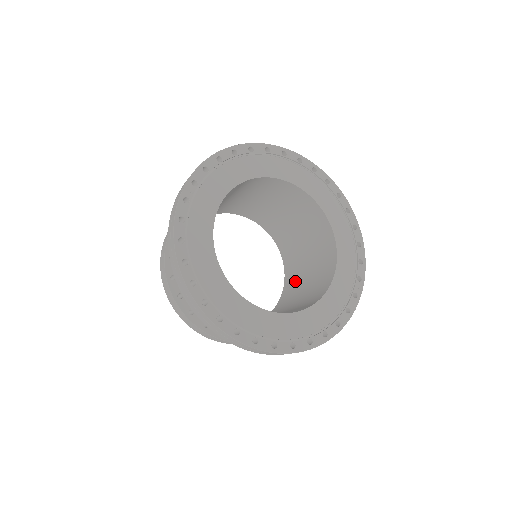
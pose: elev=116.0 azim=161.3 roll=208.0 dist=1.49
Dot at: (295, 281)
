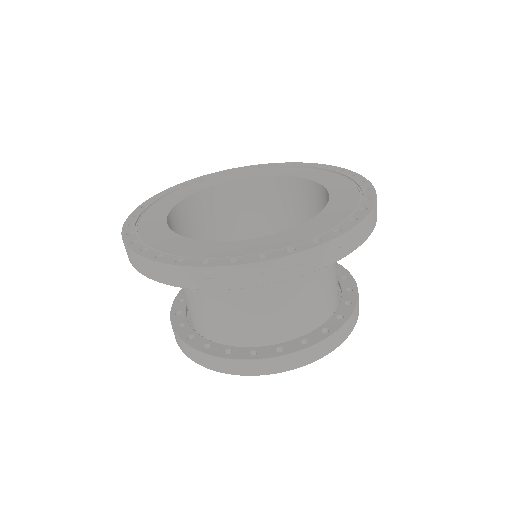
Dot at: (326, 300)
